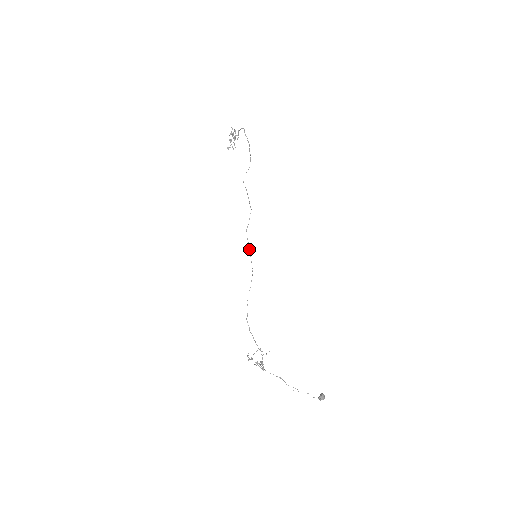
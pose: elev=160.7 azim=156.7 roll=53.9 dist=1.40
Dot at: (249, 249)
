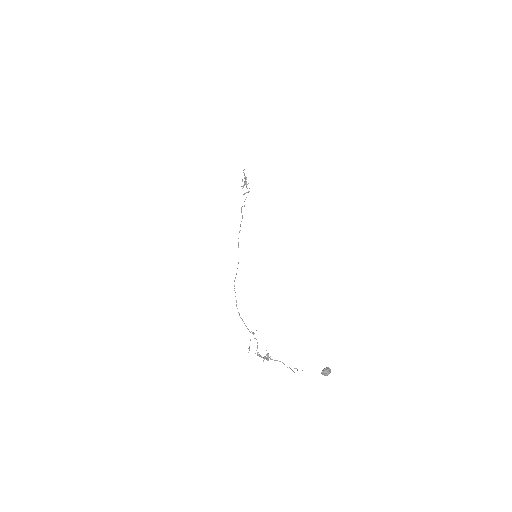
Dot at: (238, 246)
